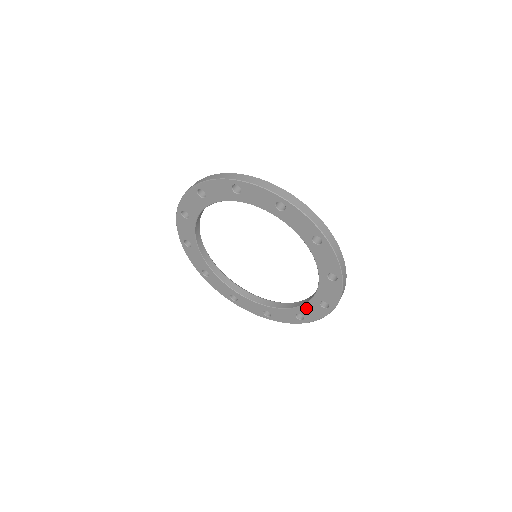
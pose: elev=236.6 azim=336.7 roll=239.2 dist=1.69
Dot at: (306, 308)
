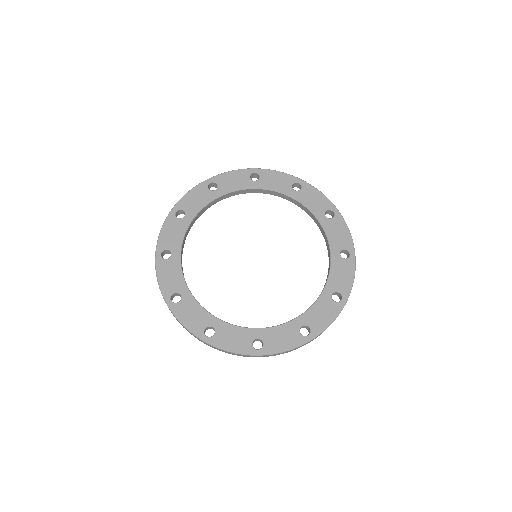
Dot at: (332, 237)
